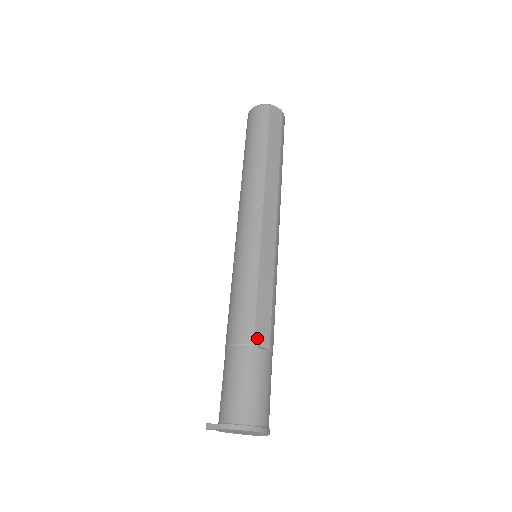
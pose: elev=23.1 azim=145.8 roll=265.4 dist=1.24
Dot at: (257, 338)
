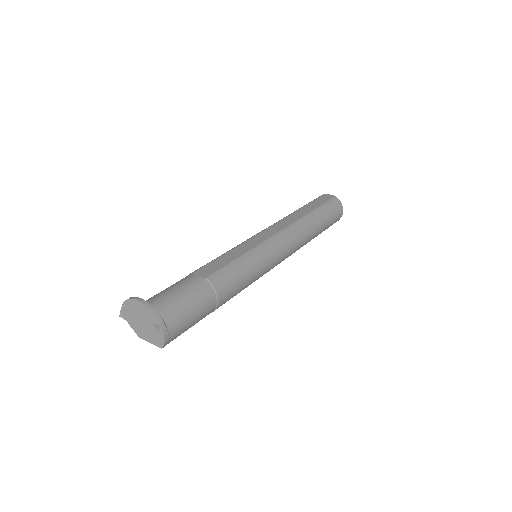
Dot at: (199, 271)
